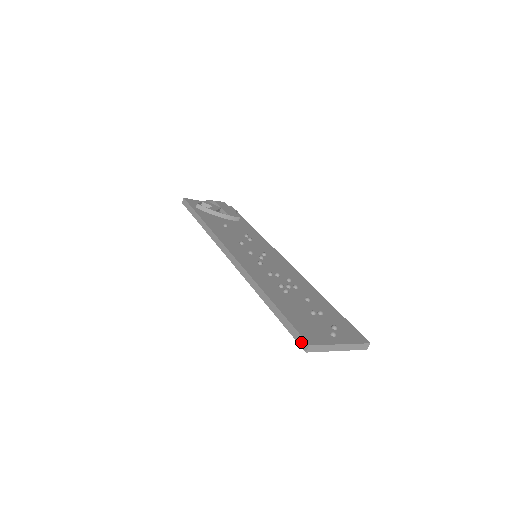
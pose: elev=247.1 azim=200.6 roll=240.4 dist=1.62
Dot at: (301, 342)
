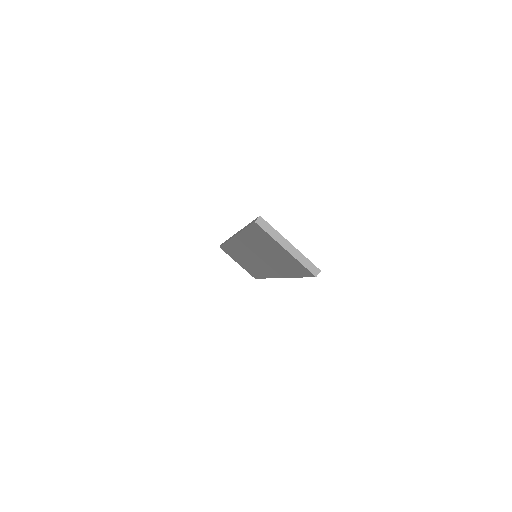
Dot at: occluded
